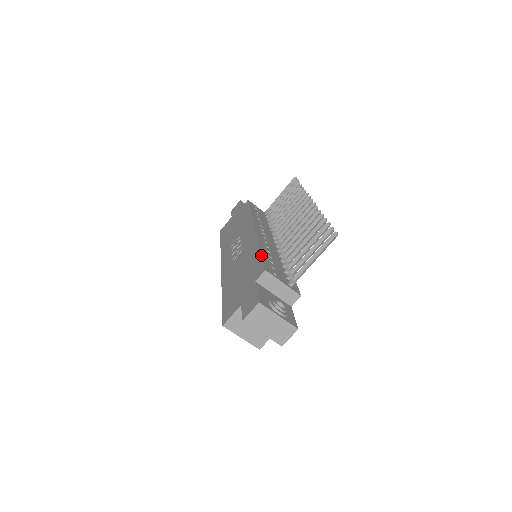
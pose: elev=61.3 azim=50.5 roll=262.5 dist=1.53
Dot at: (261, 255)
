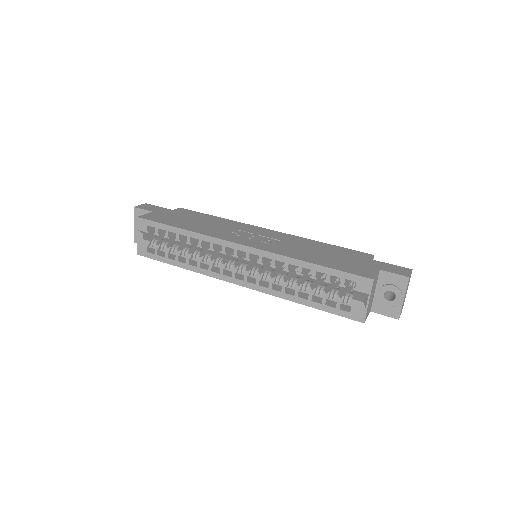
Dot at: occluded
